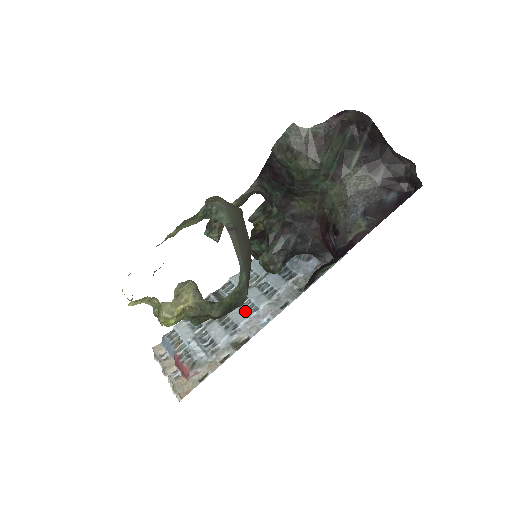
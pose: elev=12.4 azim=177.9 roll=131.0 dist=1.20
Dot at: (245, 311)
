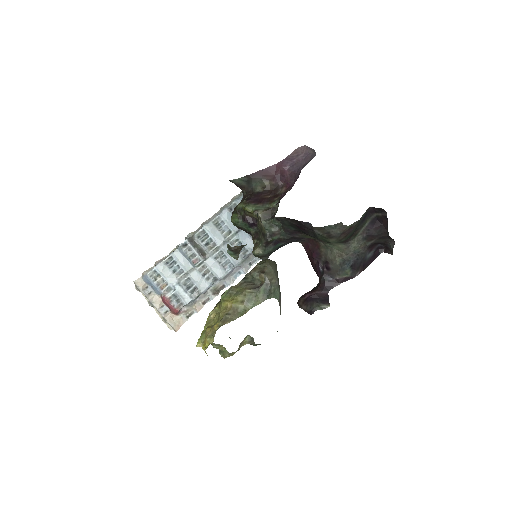
Dot at: (222, 266)
